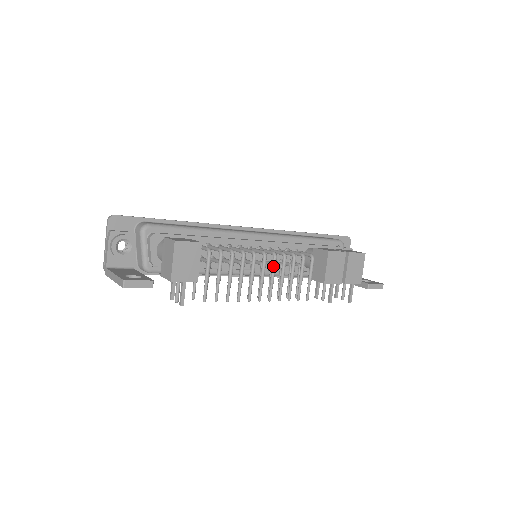
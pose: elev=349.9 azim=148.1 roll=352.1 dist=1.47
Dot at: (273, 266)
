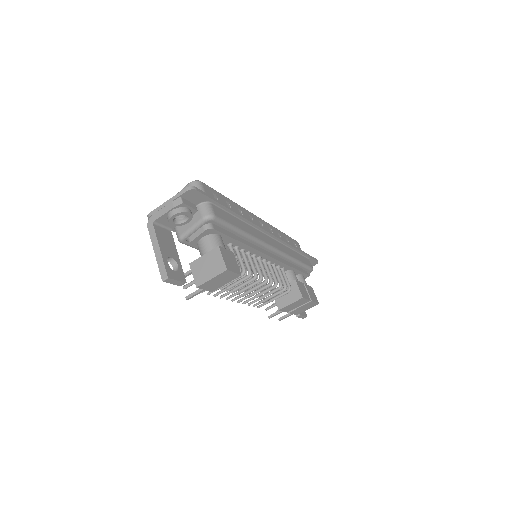
Dot at: (263, 289)
